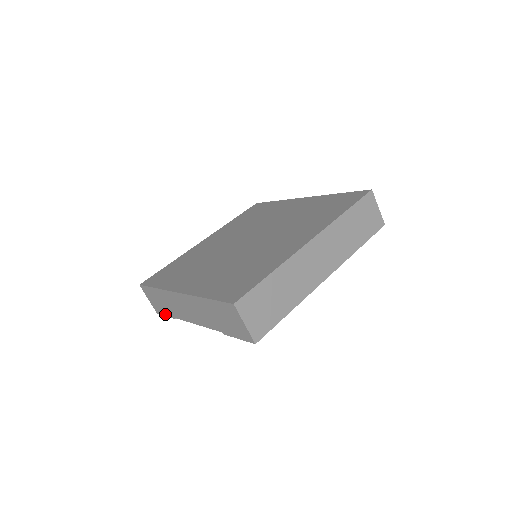
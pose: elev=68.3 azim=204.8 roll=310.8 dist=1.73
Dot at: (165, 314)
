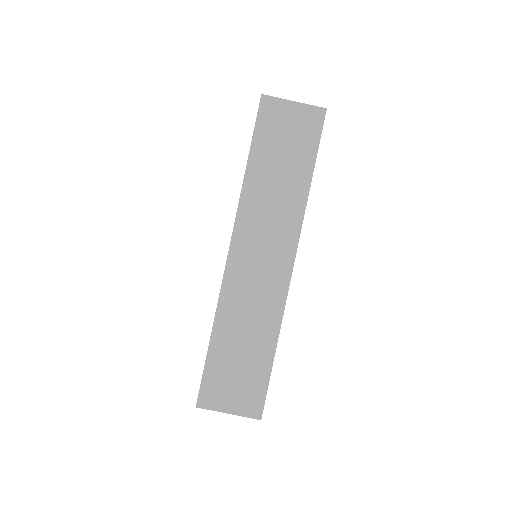
Dot at: occluded
